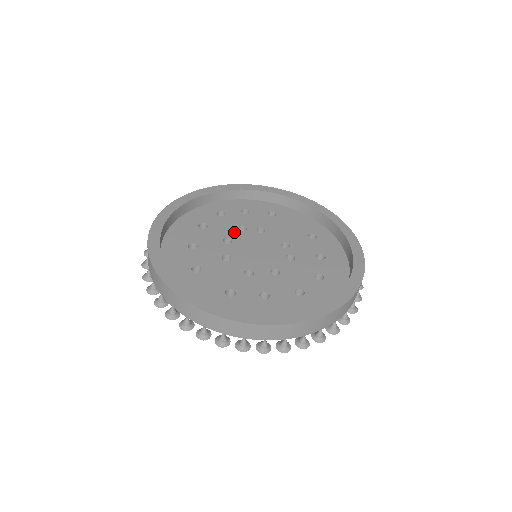
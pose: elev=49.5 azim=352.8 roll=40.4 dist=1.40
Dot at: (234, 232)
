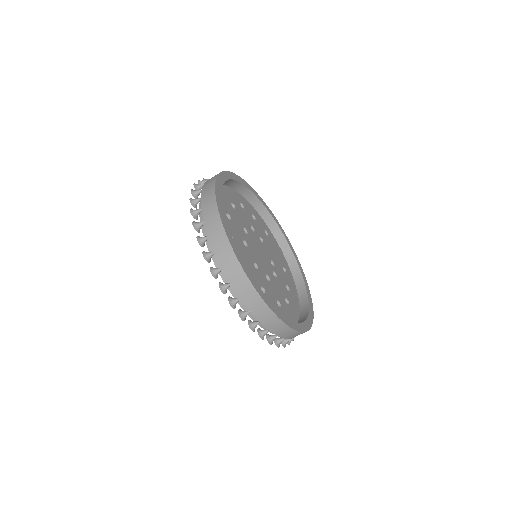
Dot at: (249, 227)
